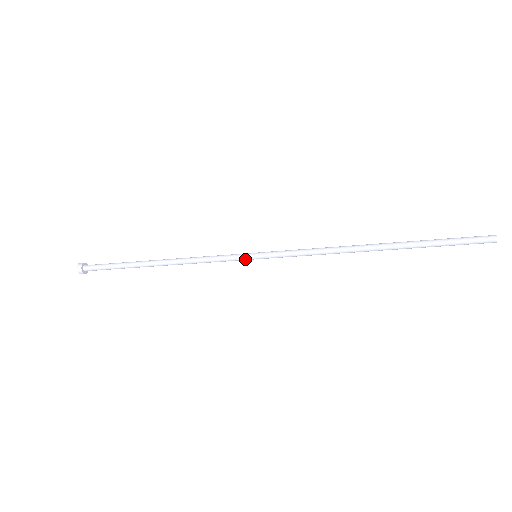
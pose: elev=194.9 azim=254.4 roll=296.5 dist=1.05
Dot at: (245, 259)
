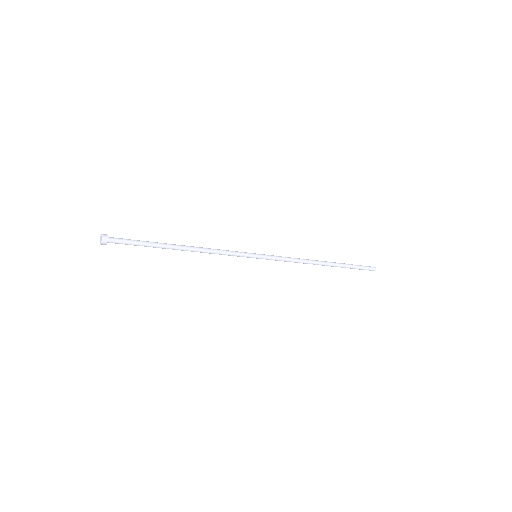
Dot at: (248, 257)
